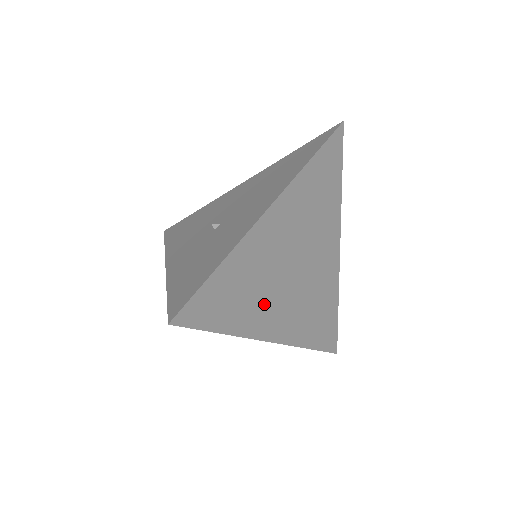
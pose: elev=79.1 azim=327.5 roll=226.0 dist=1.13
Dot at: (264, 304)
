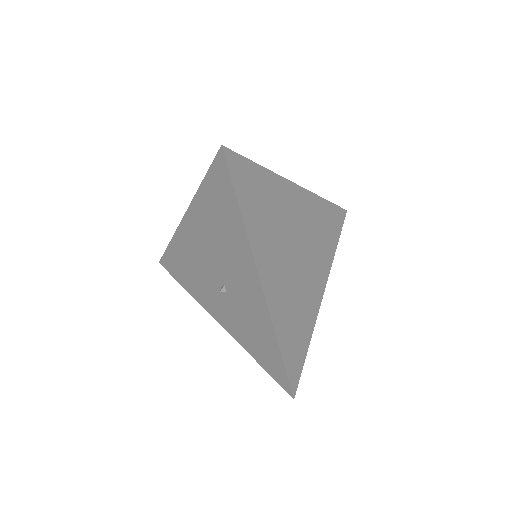
Dot at: (306, 299)
